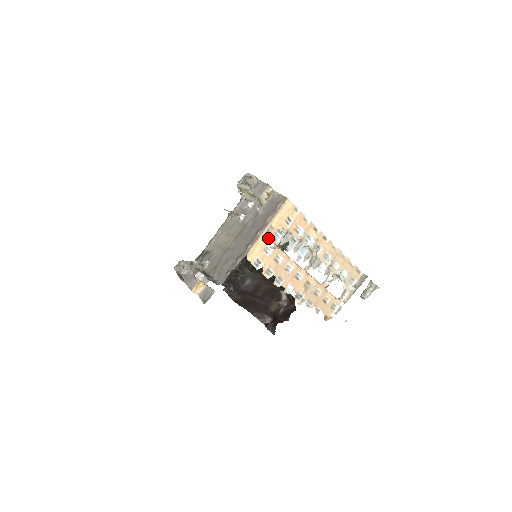
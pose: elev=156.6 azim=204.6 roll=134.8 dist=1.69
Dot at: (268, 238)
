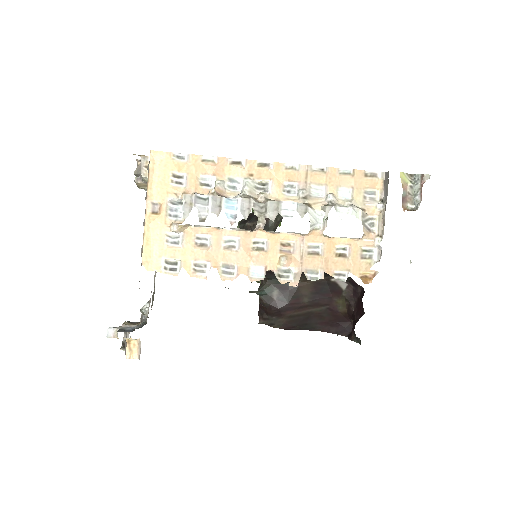
Dot at: (161, 222)
